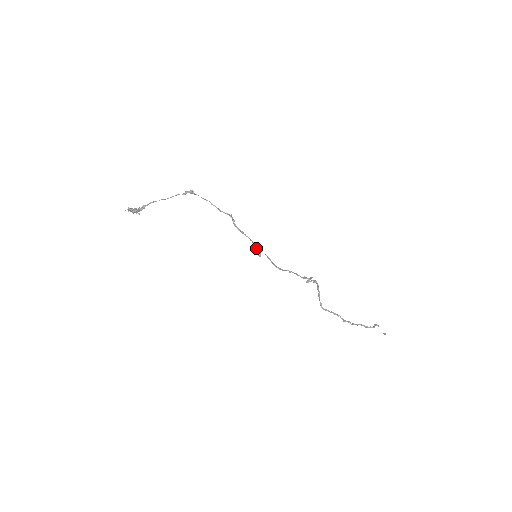
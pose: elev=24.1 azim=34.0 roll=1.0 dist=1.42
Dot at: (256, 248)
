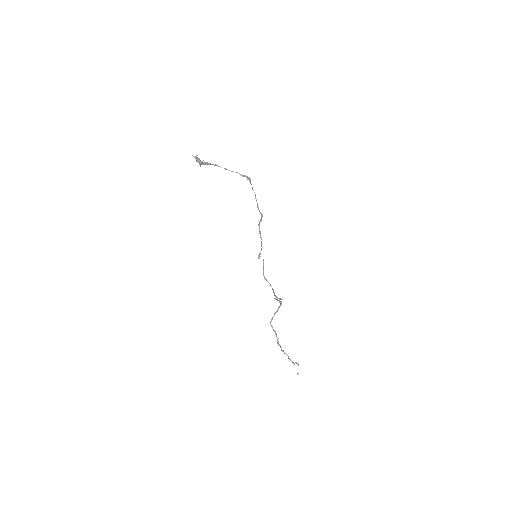
Dot at: occluded
